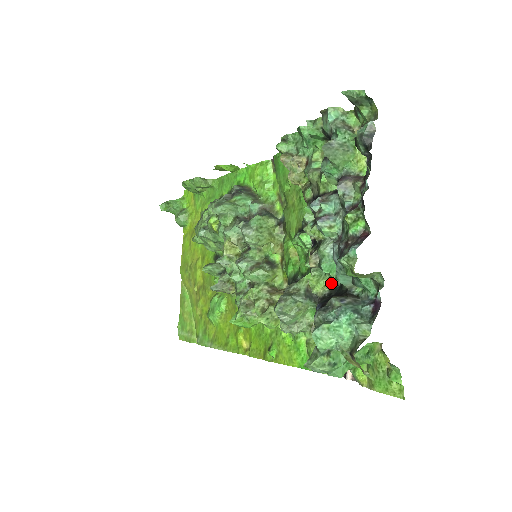
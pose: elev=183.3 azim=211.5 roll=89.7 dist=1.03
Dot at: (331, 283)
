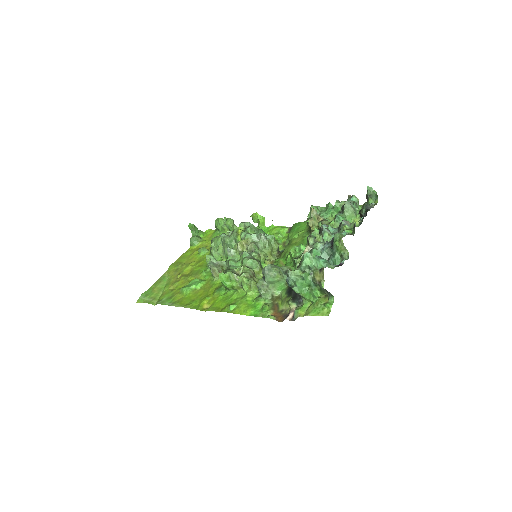
Dot at: occluded
